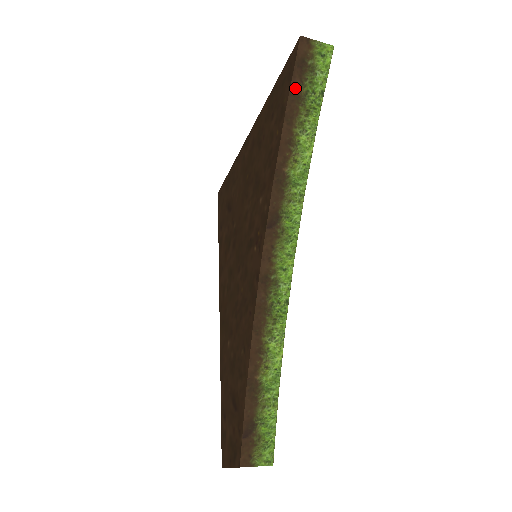
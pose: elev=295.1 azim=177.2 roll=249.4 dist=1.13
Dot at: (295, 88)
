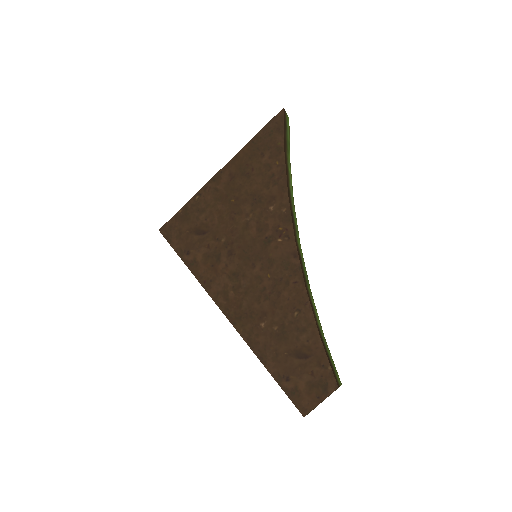
Dot at: (285, 137)
